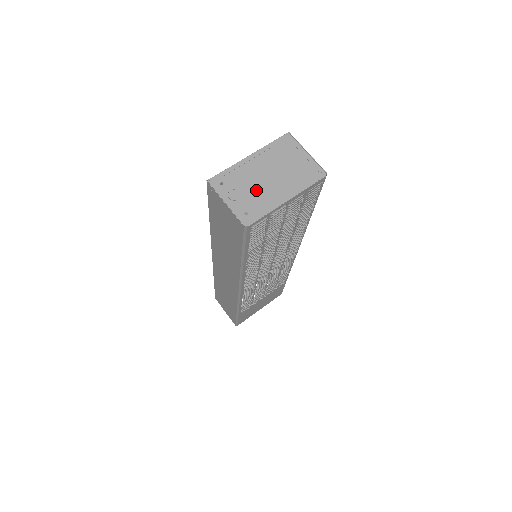
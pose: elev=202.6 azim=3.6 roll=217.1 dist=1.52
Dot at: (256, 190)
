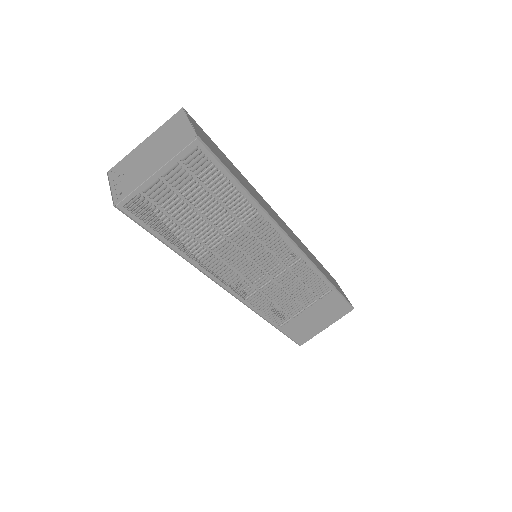
Dot at: (136, 170)
